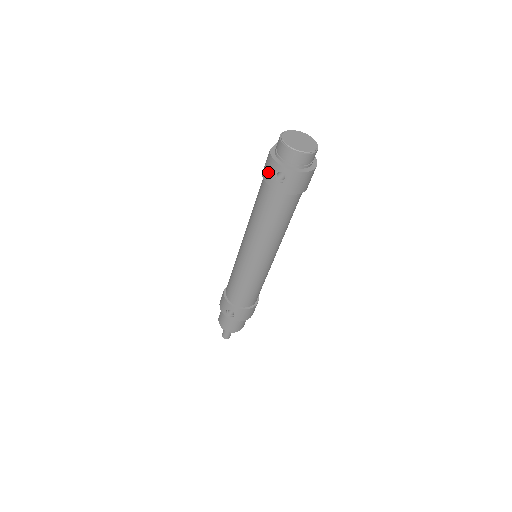
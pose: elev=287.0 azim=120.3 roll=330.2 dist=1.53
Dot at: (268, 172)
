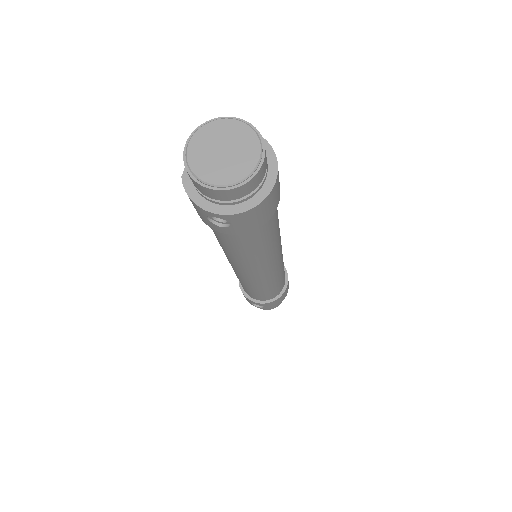
Dot at: (197, 212)
